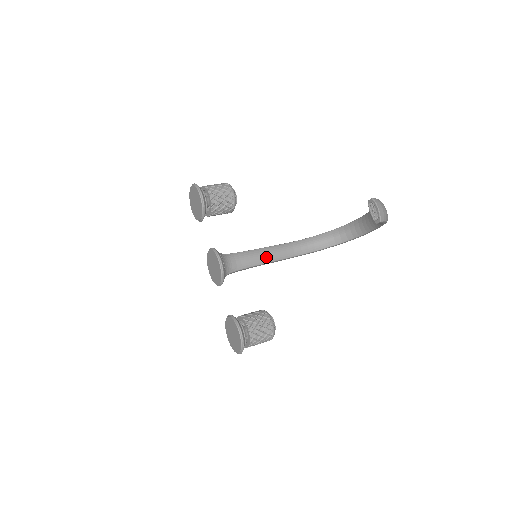
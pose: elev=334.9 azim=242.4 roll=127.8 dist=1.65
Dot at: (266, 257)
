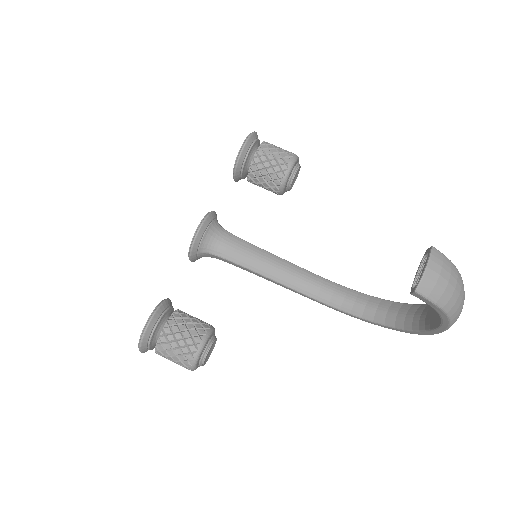
Dot at: (272, 269)
